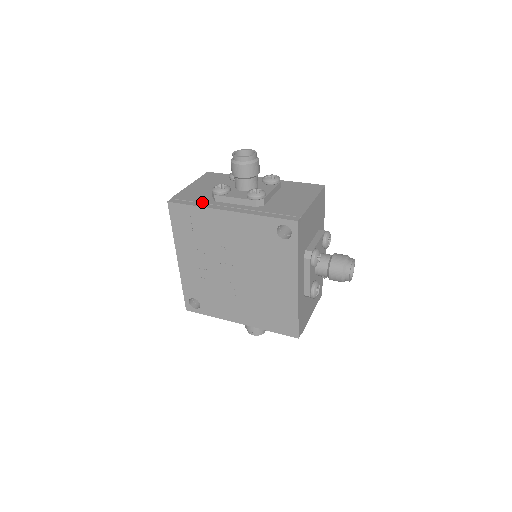
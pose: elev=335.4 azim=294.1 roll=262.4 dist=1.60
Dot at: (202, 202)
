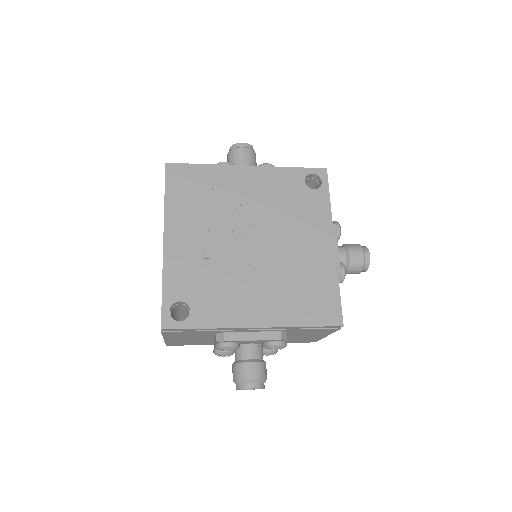
Dot at: occluded
